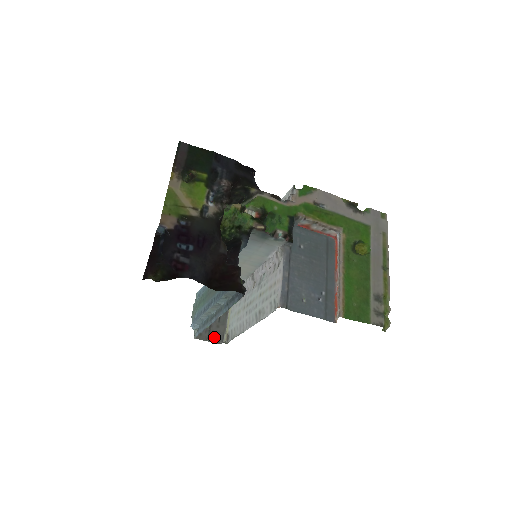
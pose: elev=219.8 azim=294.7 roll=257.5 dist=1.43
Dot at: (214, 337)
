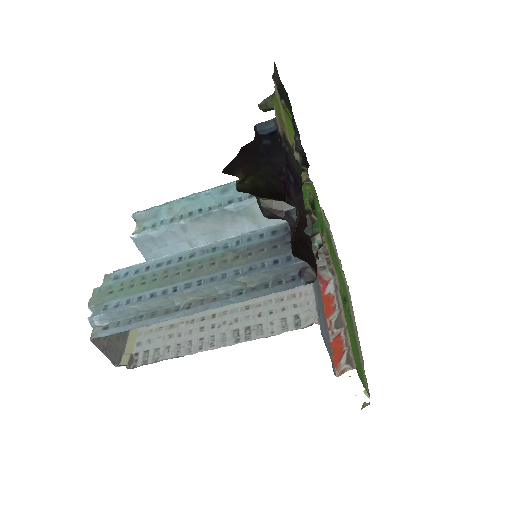
Dot at: (112, 352)
